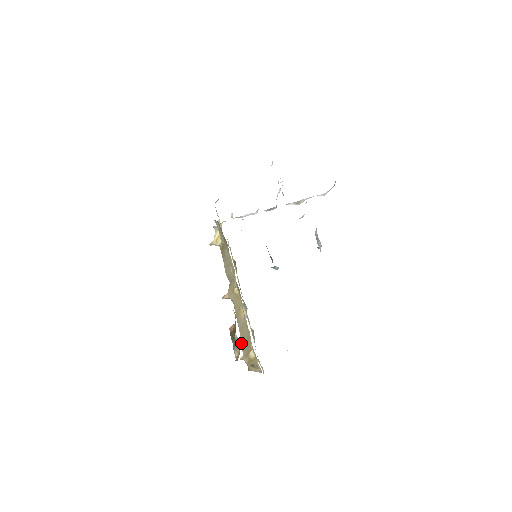
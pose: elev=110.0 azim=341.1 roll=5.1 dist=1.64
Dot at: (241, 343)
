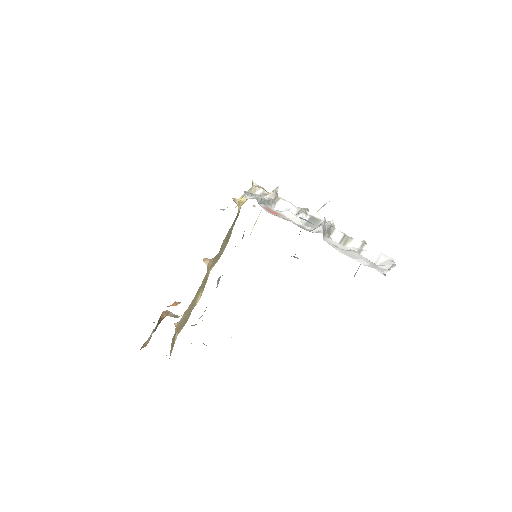
Dot at: (184, 313)
